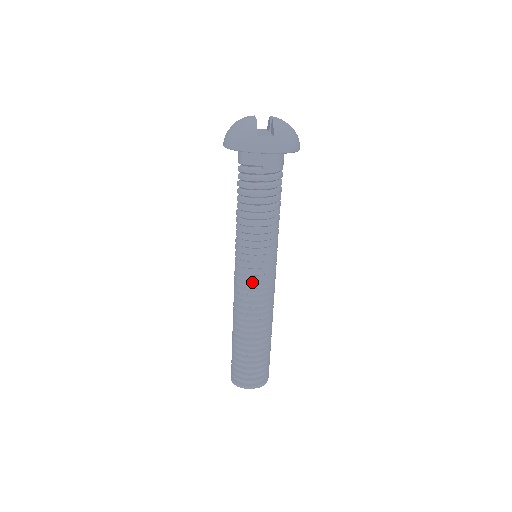
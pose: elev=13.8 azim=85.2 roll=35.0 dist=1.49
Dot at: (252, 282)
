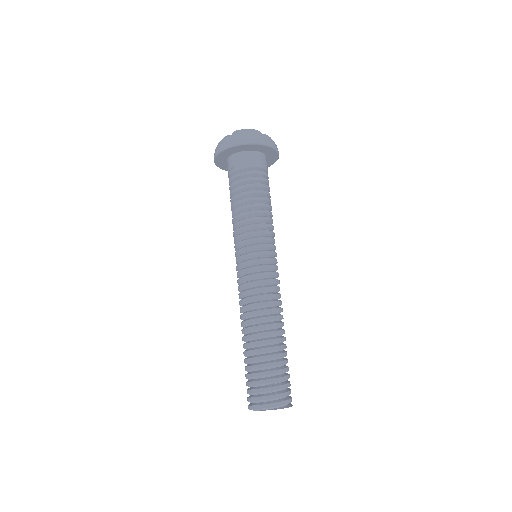
Dot at: (243, 275)
